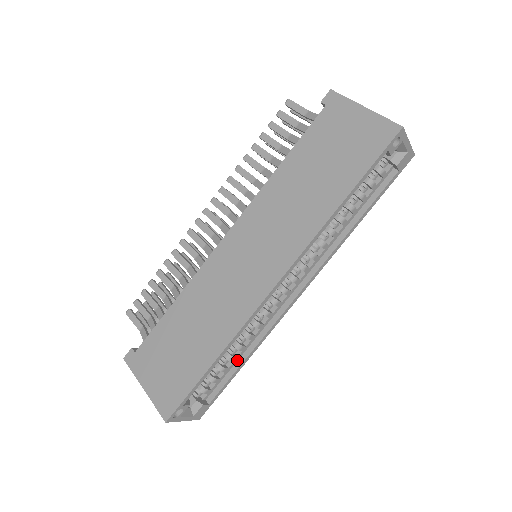
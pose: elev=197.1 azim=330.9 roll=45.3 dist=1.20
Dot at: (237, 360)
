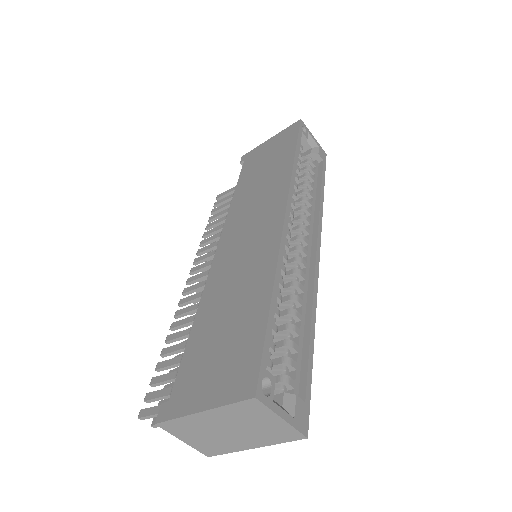
Dot at: (302, 337)
